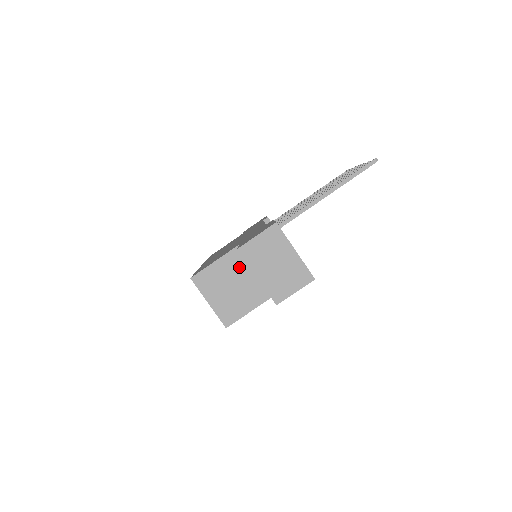
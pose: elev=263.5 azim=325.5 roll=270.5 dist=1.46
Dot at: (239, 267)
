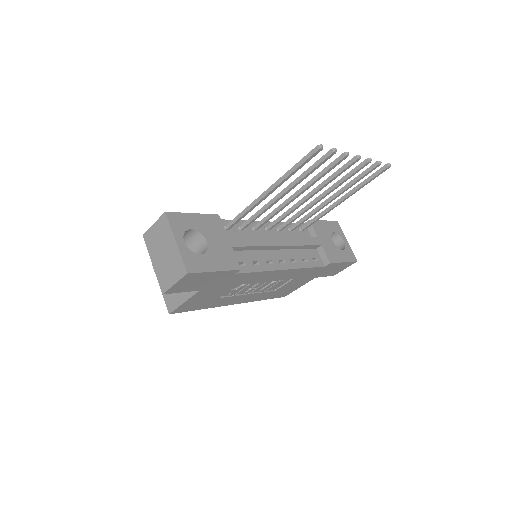
Dot at: occluded
